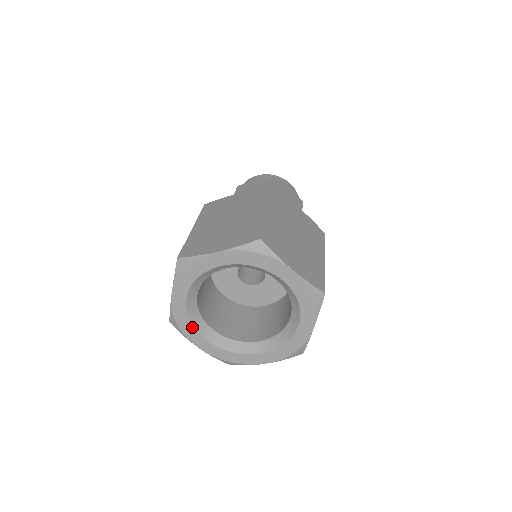
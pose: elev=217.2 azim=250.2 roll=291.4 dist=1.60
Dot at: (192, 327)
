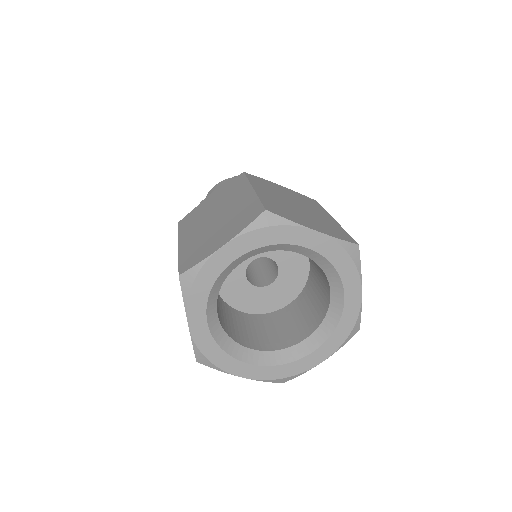
Dot at: (225, 354)
